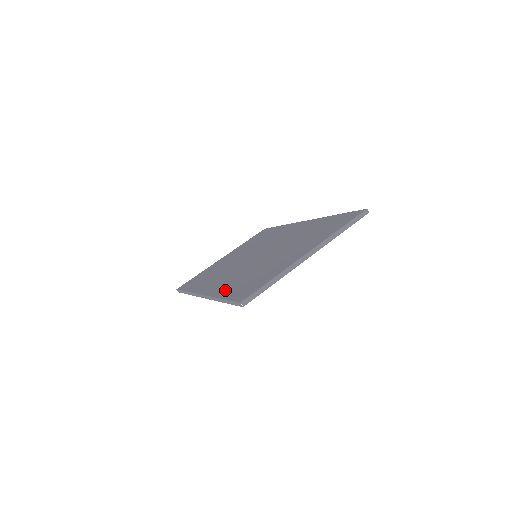
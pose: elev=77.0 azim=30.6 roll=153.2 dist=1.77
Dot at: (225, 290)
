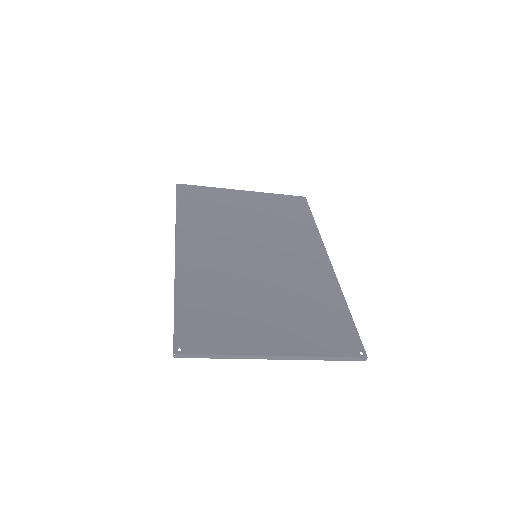
Dot at: (189, 289)
